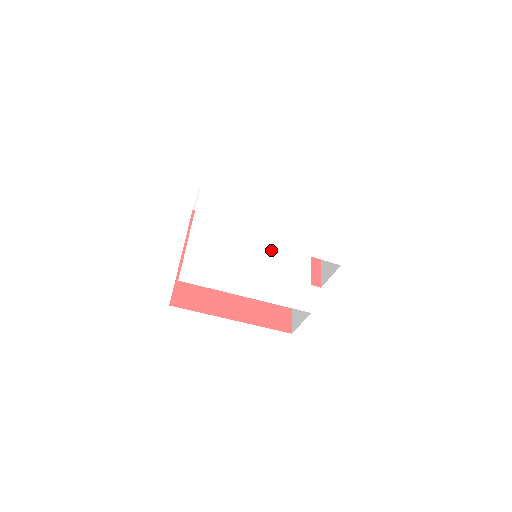
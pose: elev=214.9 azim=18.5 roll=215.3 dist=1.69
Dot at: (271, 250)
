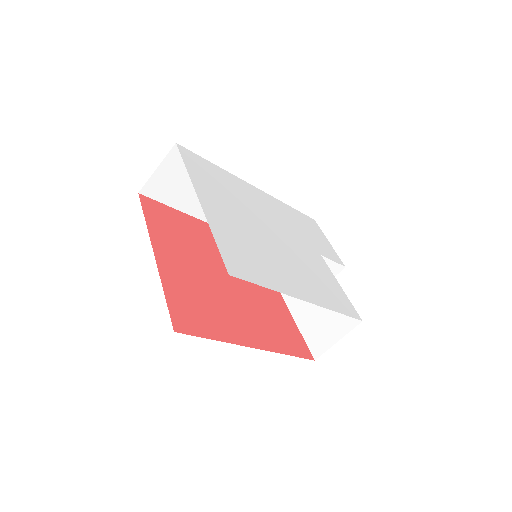
Dot at: (289, 243)
